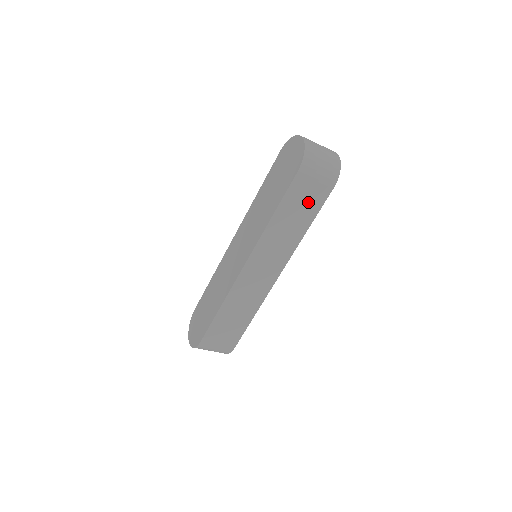
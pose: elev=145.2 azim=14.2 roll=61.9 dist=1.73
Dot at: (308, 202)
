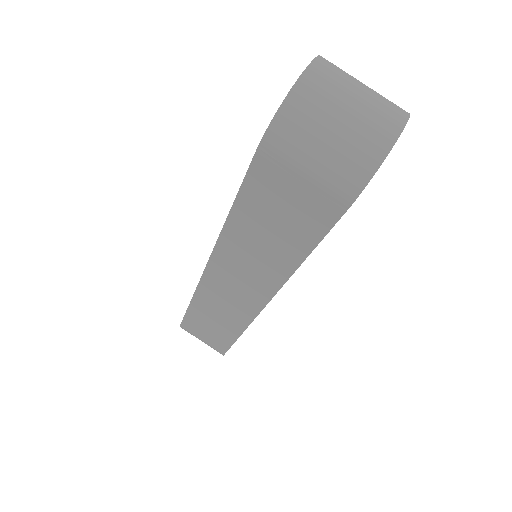
Dot at: (293, 217)
